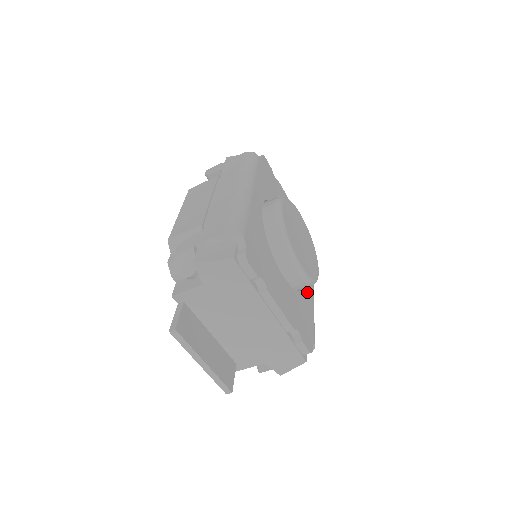
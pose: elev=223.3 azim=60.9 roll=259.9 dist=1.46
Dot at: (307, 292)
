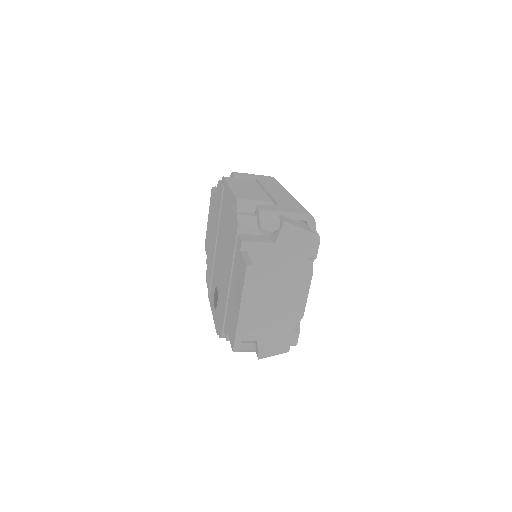
Dot at: occluded
